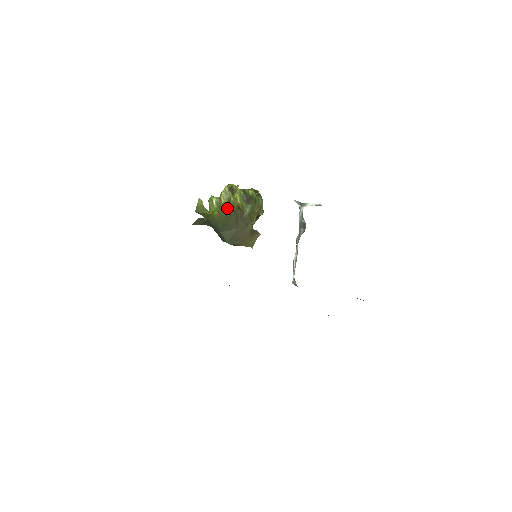
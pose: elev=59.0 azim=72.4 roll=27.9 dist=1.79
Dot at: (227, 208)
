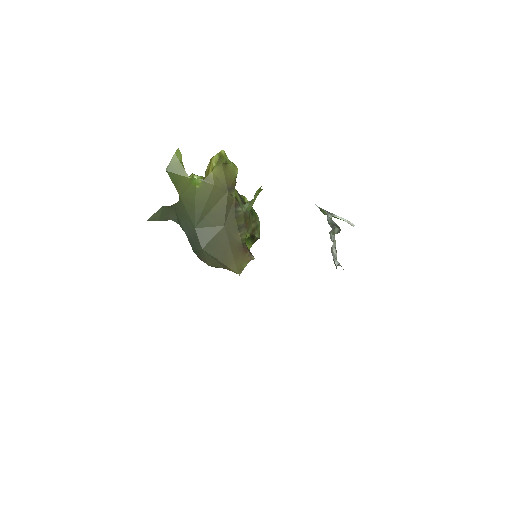
Dot at: (220, 173)
